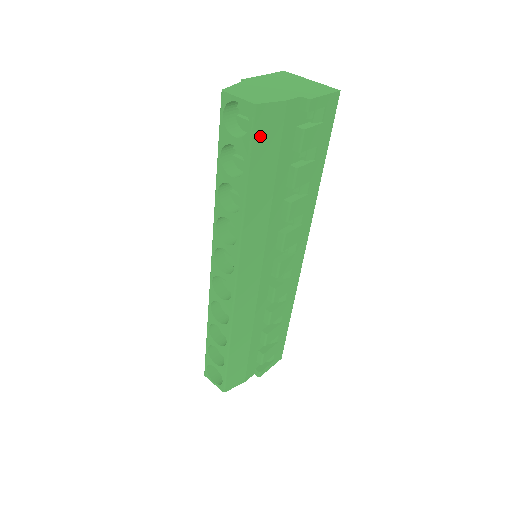
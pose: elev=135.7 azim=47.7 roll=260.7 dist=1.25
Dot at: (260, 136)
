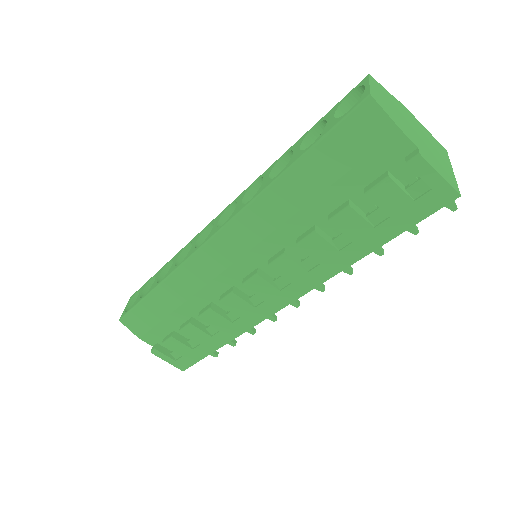
Dot at: (348, 131)
